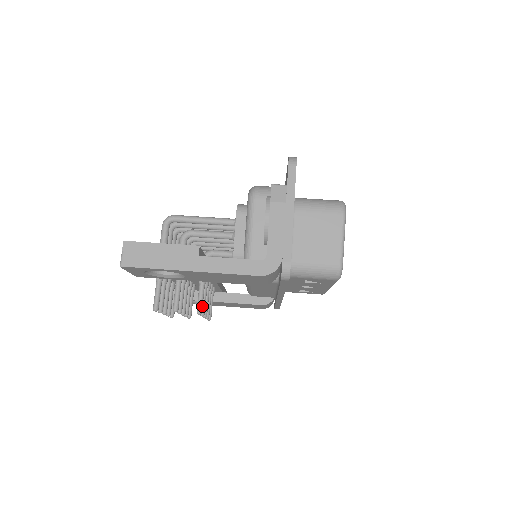
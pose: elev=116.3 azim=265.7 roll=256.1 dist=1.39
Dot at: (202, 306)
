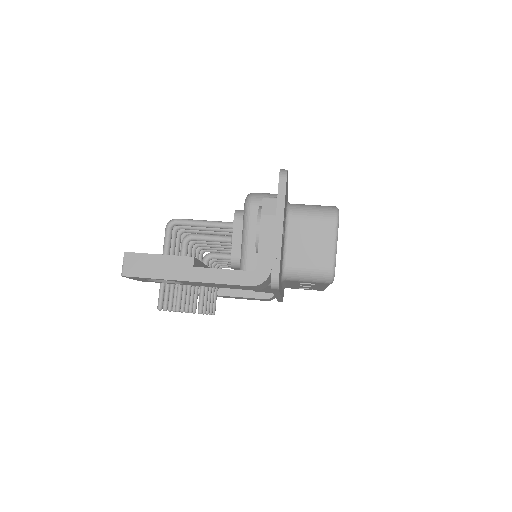
Dot at: occluded
